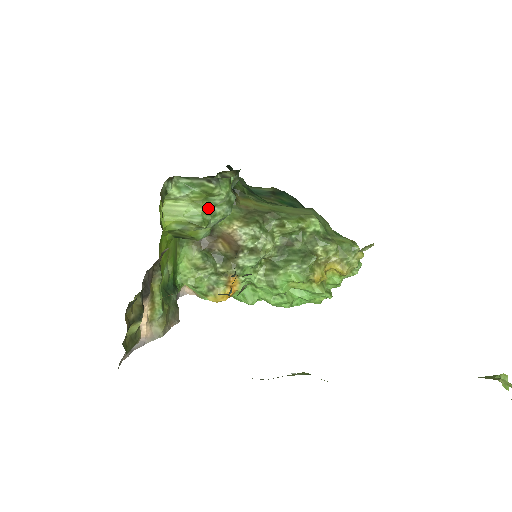
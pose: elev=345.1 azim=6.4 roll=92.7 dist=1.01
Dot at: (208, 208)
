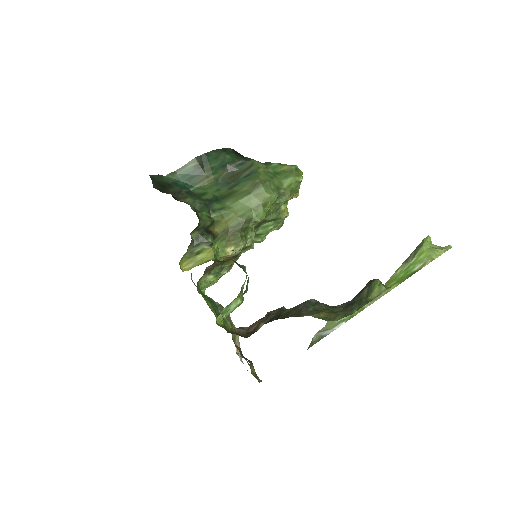
Dot at: (240, 293)
